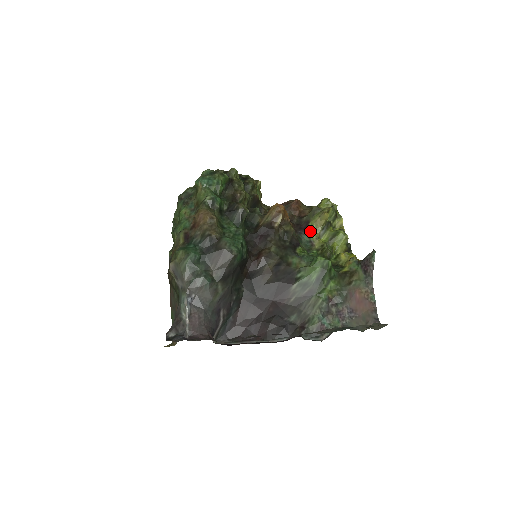
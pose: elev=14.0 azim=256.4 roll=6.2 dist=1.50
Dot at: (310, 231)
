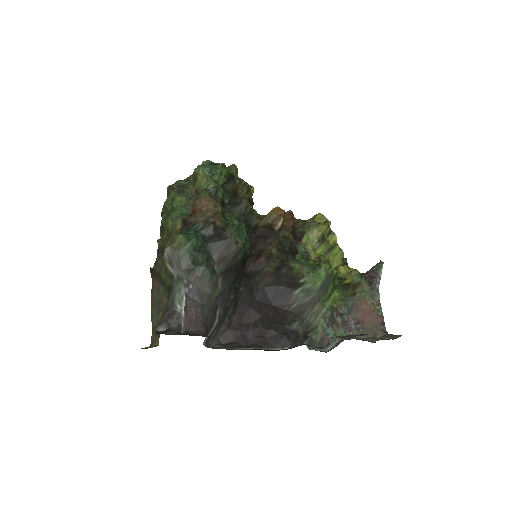
Dot at: (306, 242)
